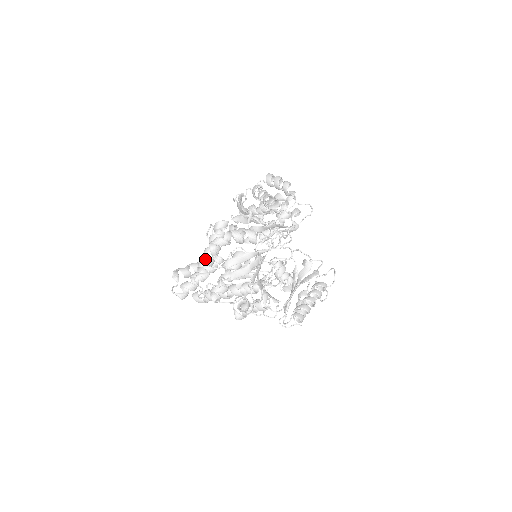
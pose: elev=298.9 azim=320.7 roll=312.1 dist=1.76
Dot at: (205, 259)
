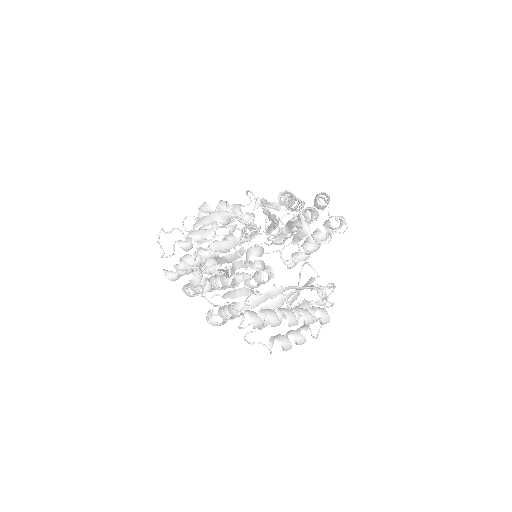
Dot at: occluded
